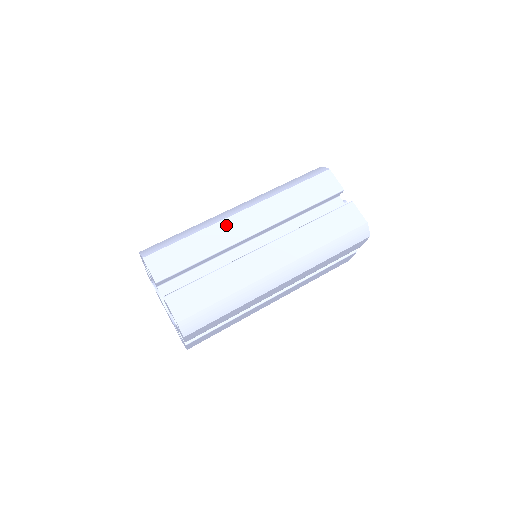
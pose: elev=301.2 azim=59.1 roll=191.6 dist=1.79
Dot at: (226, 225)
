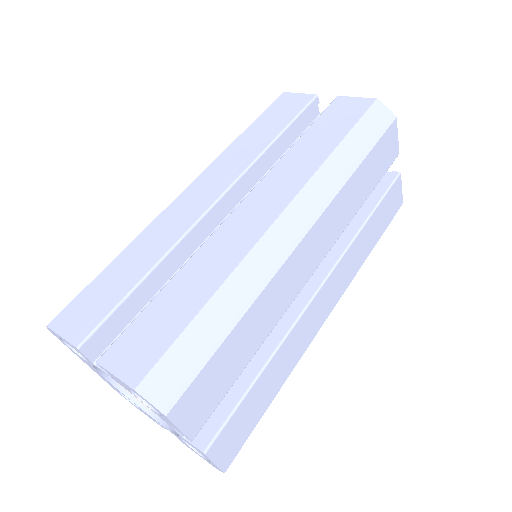
Dot at: (285, 275)
